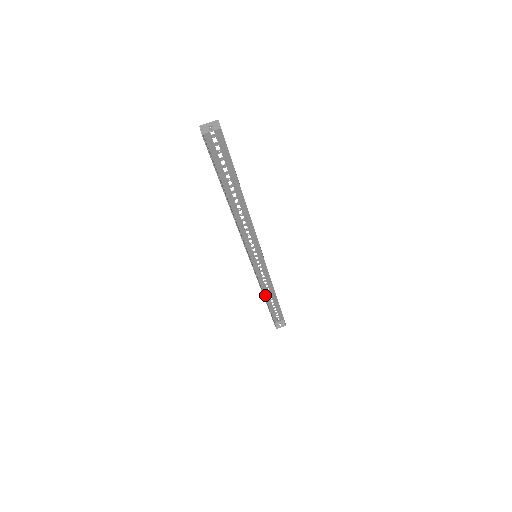
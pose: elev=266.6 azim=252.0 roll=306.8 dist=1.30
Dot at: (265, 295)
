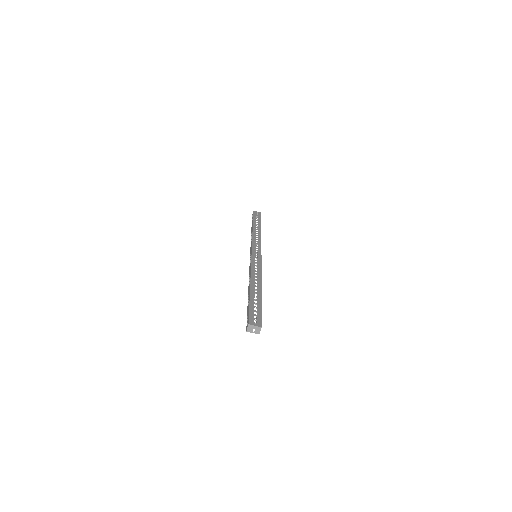
Dot at: (254, 229)
